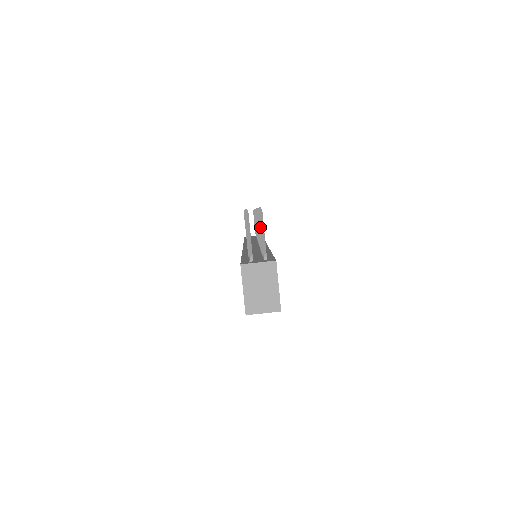
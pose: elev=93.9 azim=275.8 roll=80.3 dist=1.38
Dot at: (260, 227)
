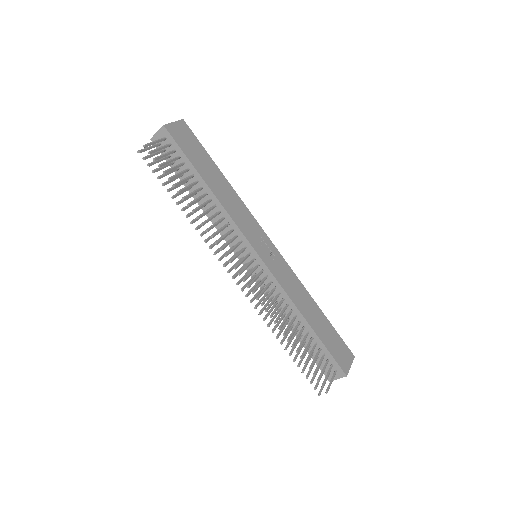
Dot at: (329, 385)
